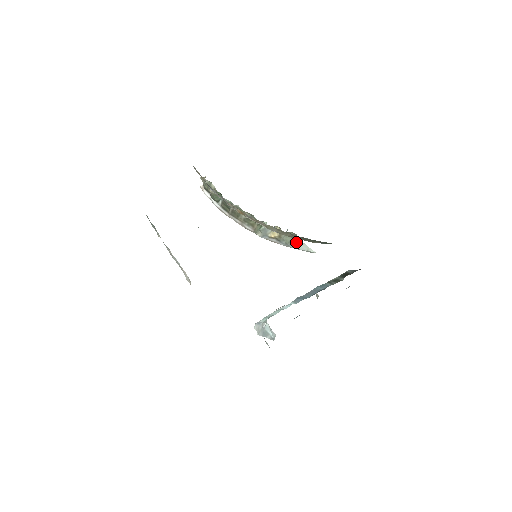
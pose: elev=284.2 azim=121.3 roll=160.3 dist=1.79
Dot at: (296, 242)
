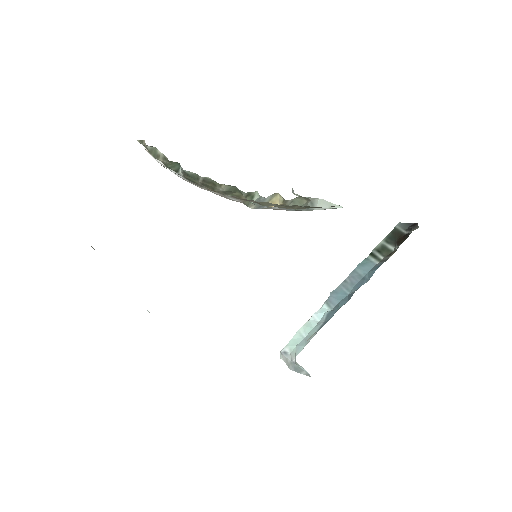
Dot at: (310, 203)
